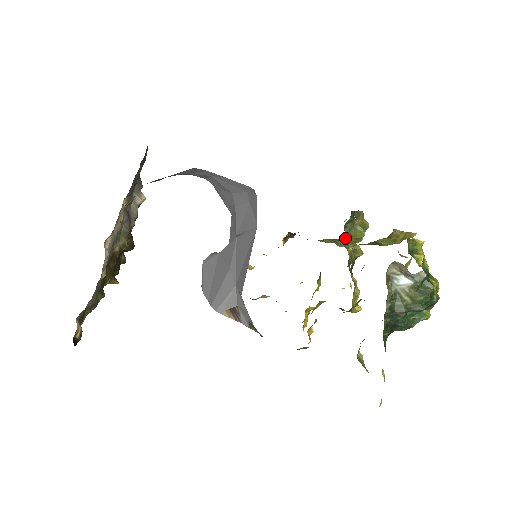
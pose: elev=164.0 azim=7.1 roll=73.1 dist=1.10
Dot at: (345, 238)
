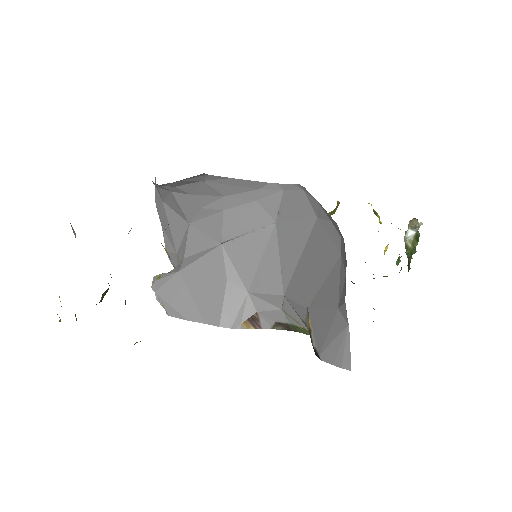
Dot at: occluded
